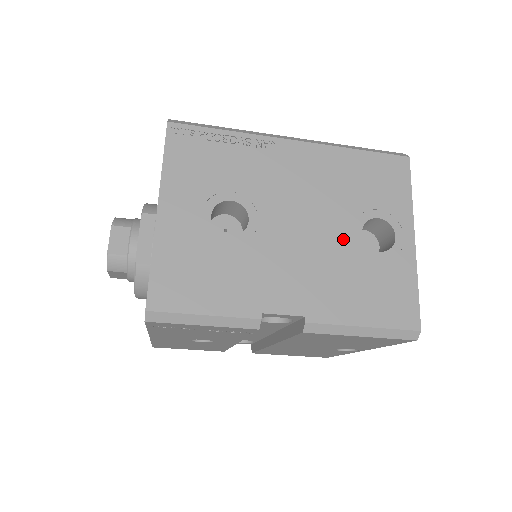
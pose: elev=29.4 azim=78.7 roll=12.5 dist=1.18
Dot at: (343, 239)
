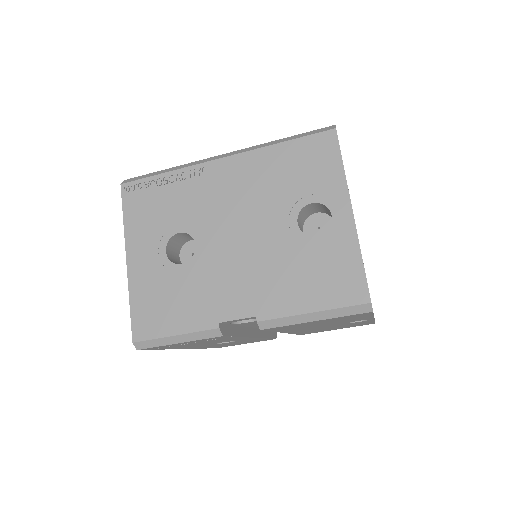
Dot at: (280, 235)
